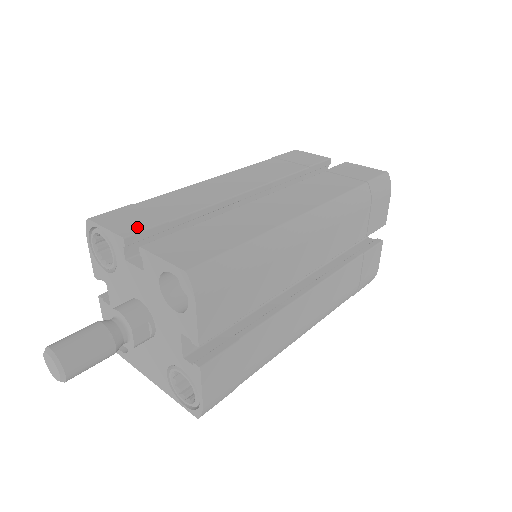
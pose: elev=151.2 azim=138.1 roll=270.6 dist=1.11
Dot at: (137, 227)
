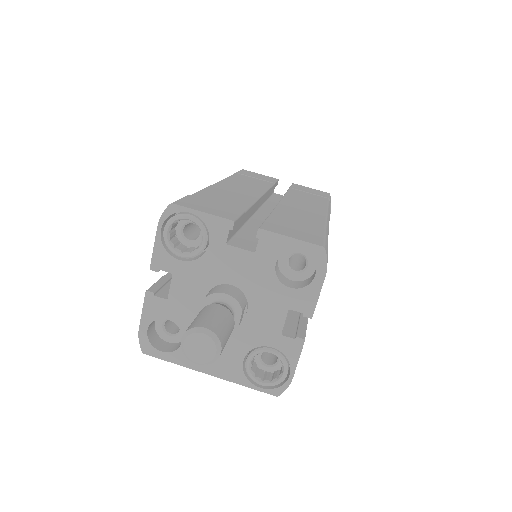
Dot at: (230, 214)
